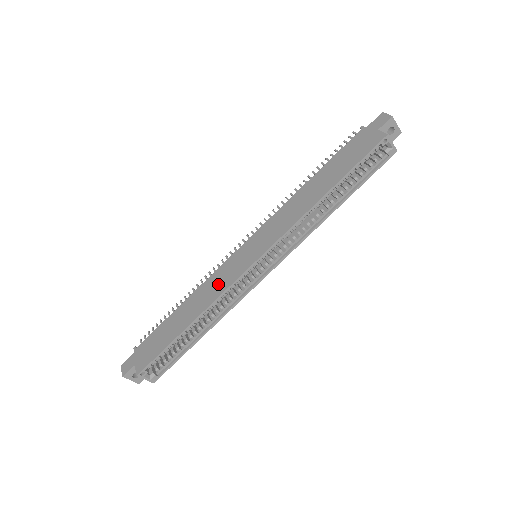
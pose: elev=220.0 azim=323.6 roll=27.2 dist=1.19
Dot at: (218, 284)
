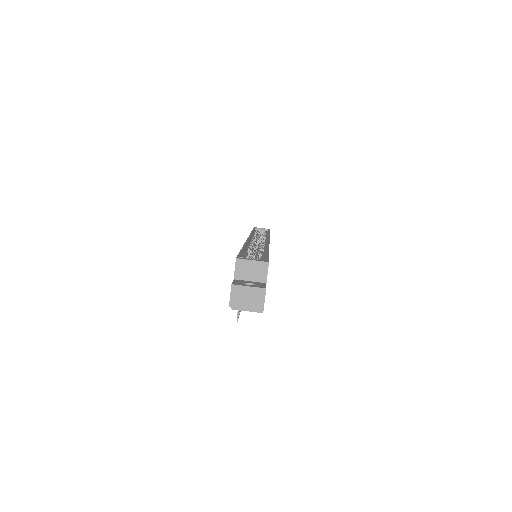
Dot at: occluded
